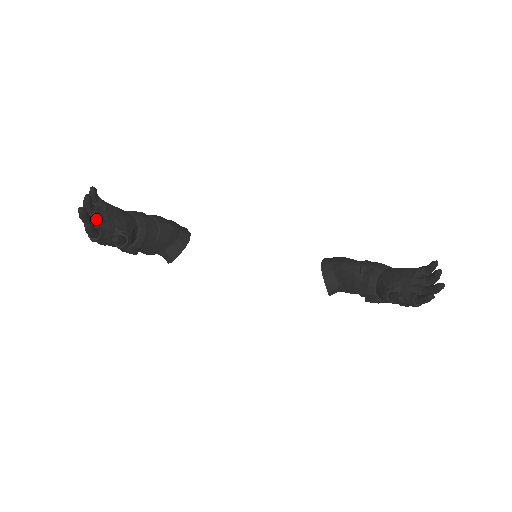
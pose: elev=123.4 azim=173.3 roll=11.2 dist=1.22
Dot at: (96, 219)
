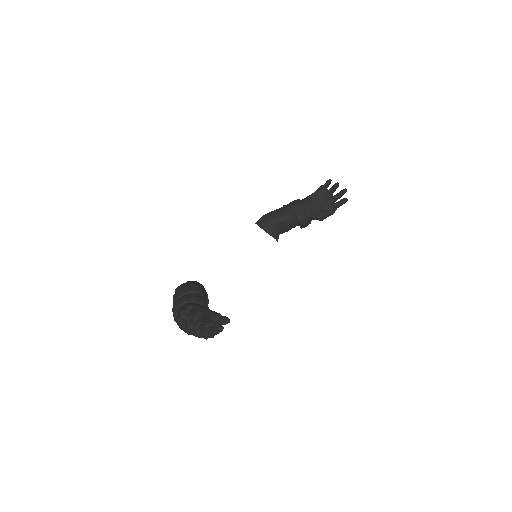
Dot at: occluded
